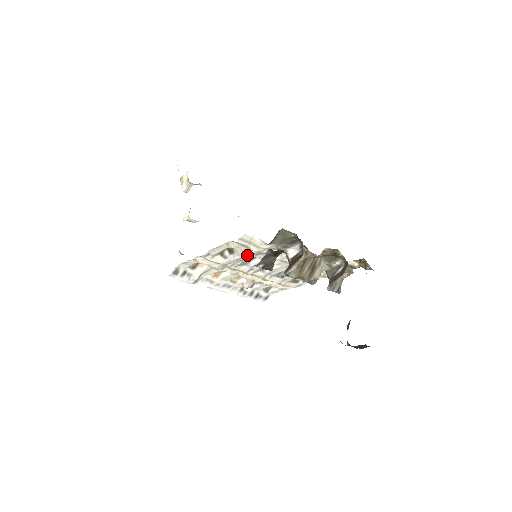
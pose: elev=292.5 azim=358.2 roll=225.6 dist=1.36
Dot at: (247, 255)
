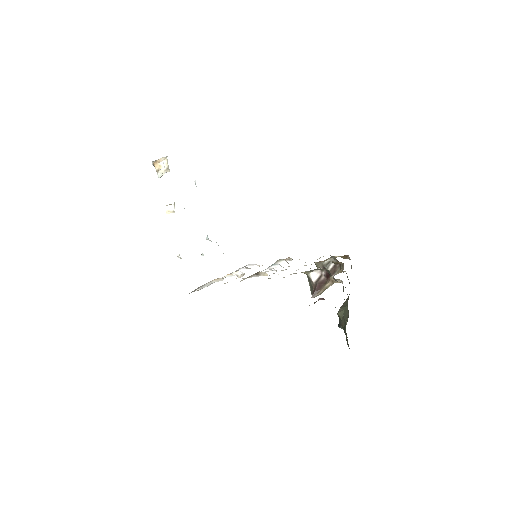
Dot at: occluded
